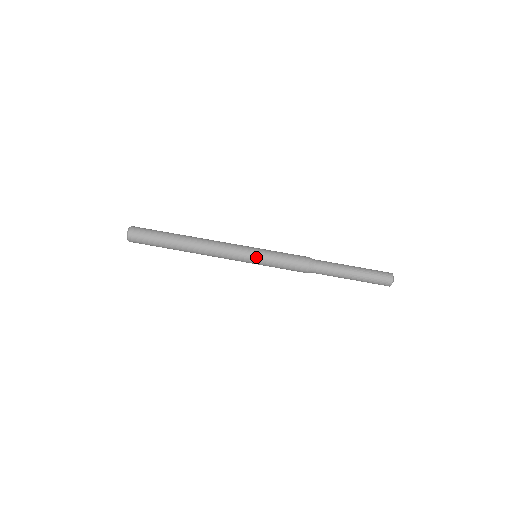
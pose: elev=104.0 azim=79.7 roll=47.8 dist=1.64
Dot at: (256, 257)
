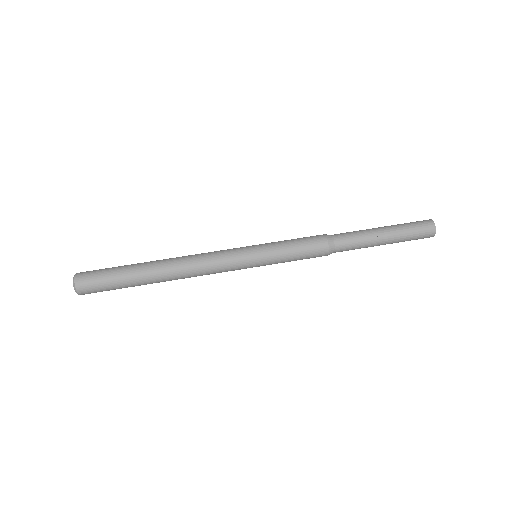
Dot at: (256, 249)
